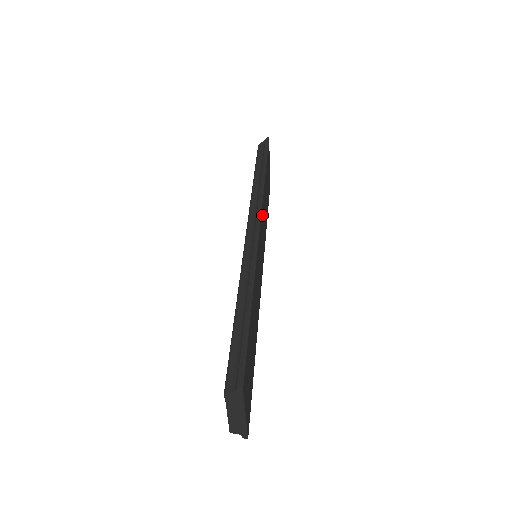
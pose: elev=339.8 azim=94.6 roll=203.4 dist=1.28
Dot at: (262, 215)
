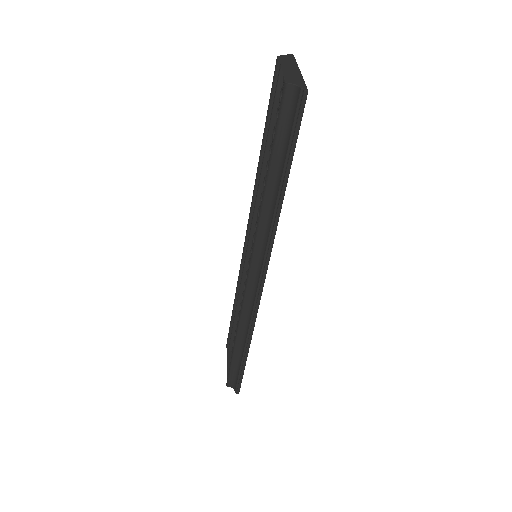
Dot at: occluded
